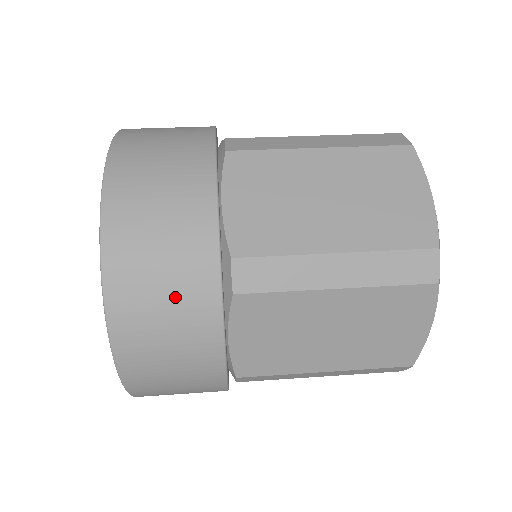
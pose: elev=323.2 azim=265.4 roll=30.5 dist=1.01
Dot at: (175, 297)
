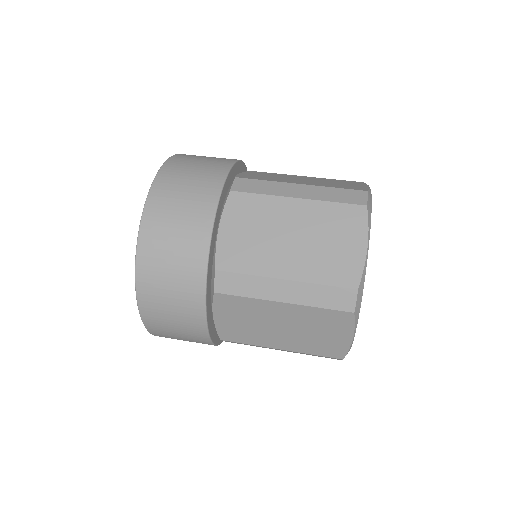
Dot at: (196, 181)
